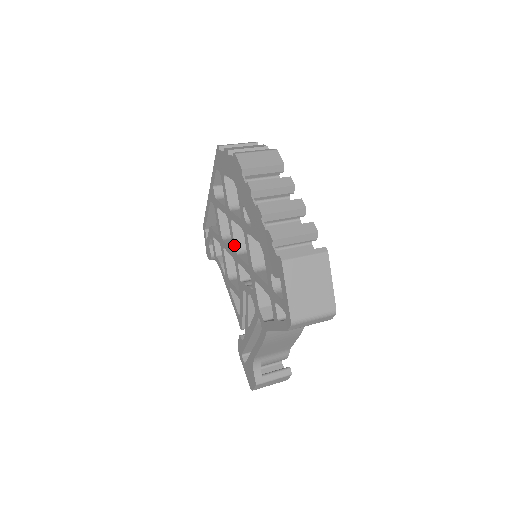
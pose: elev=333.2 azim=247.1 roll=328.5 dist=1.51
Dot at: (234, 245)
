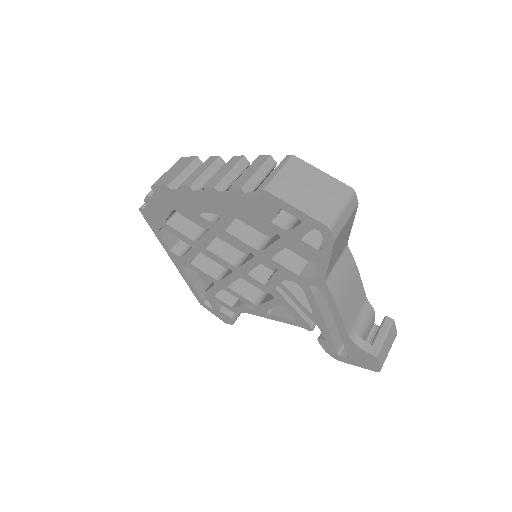
Dot at: (229, 264)
